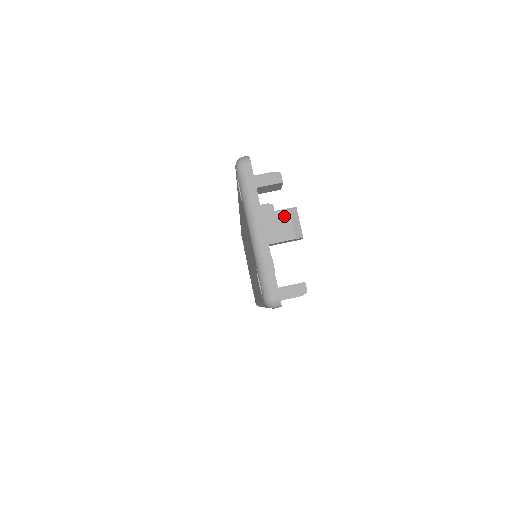
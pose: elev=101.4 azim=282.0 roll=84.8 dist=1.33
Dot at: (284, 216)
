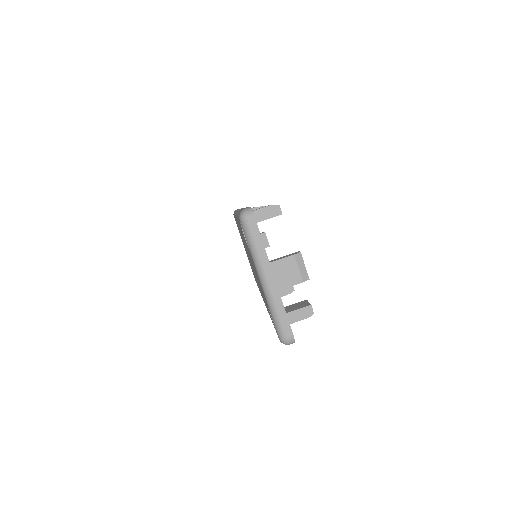
Dot at: (290, 263)
